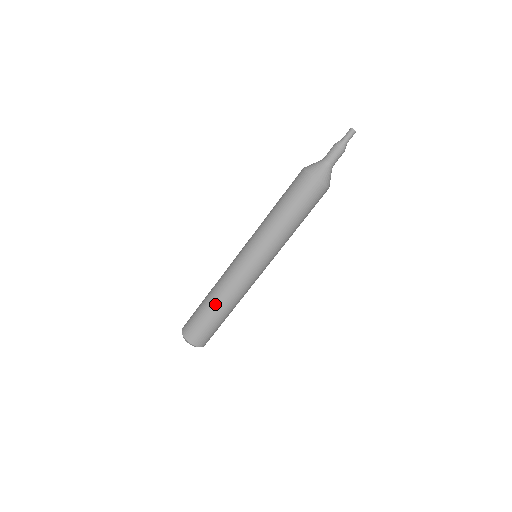
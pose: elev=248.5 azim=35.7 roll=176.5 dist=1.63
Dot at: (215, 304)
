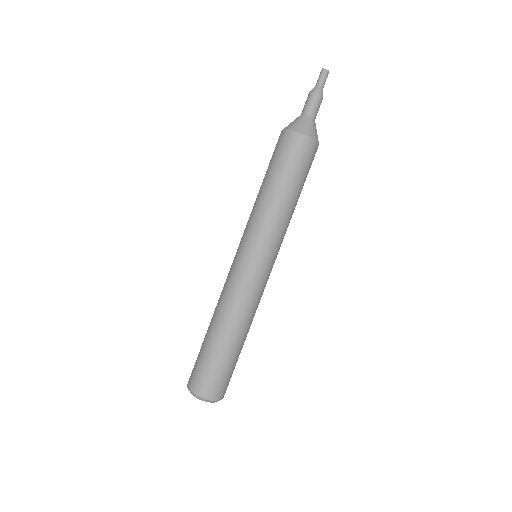
Dot at: (213, 327)
